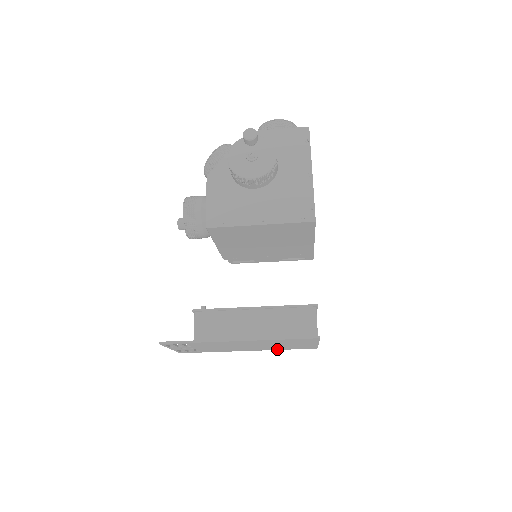
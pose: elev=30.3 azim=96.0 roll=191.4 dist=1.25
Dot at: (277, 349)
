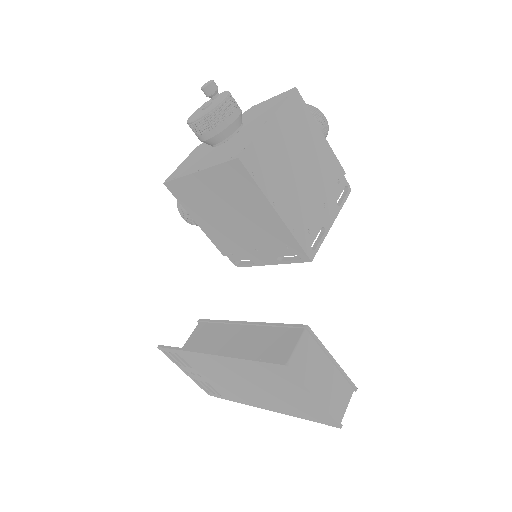
Dot at: (293, 414)
